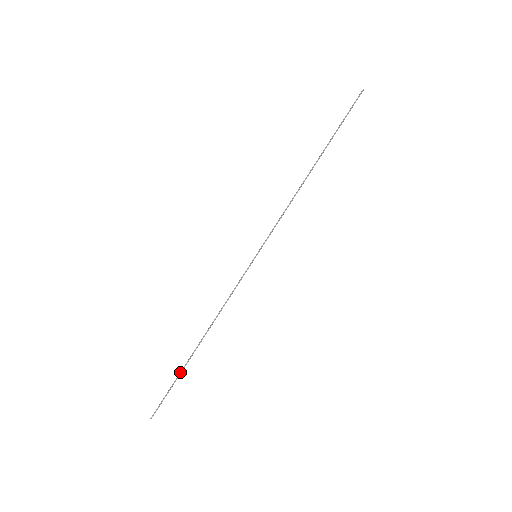
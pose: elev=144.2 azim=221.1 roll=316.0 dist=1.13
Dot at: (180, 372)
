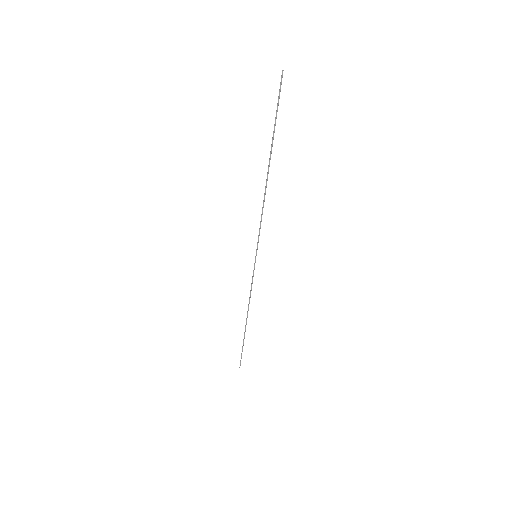
Dot at: (243, 341)
